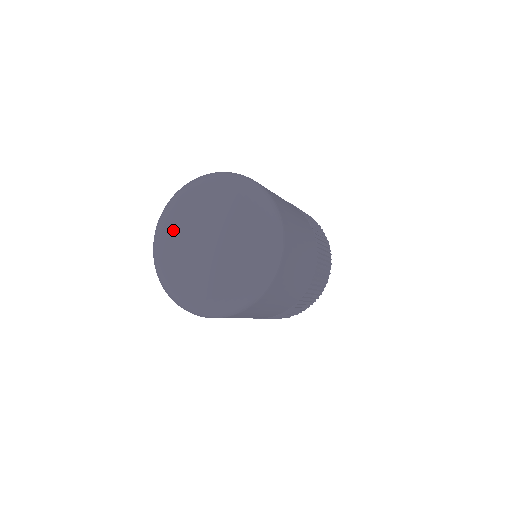
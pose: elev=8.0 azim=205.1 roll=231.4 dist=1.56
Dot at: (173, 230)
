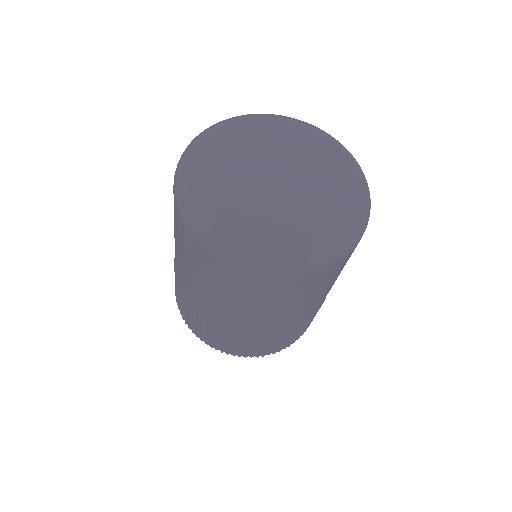
Dot at: (230, 198)
